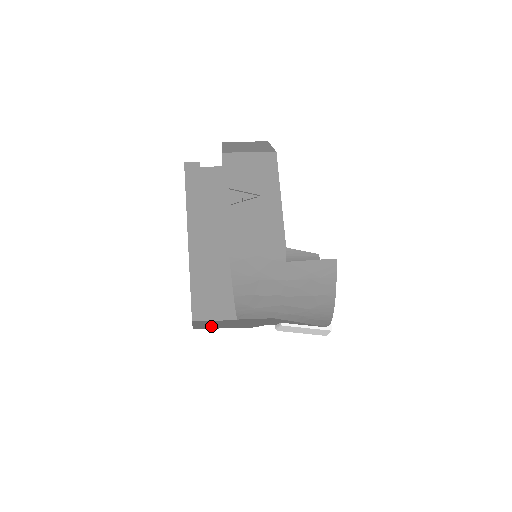
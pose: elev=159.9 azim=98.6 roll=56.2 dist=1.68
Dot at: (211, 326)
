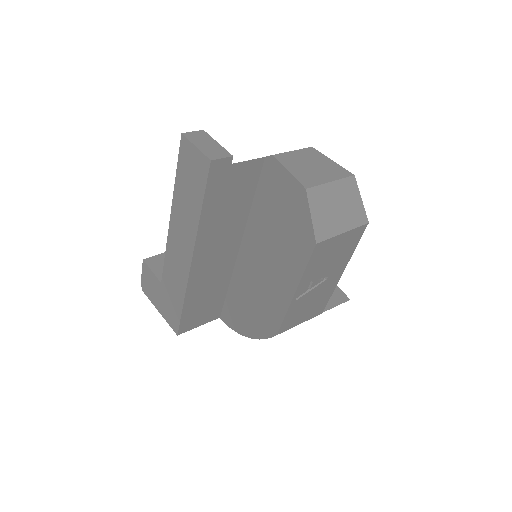
Dot at: occluded
